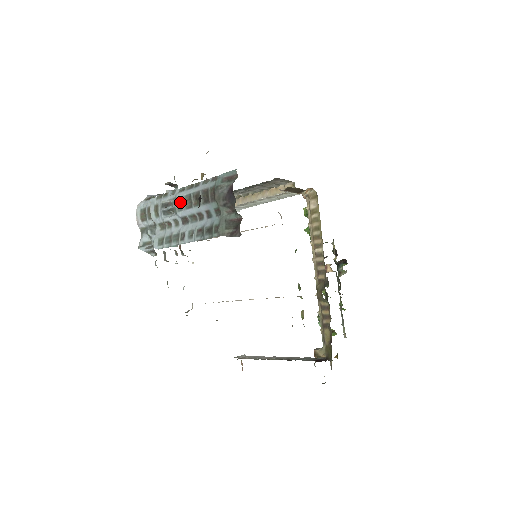
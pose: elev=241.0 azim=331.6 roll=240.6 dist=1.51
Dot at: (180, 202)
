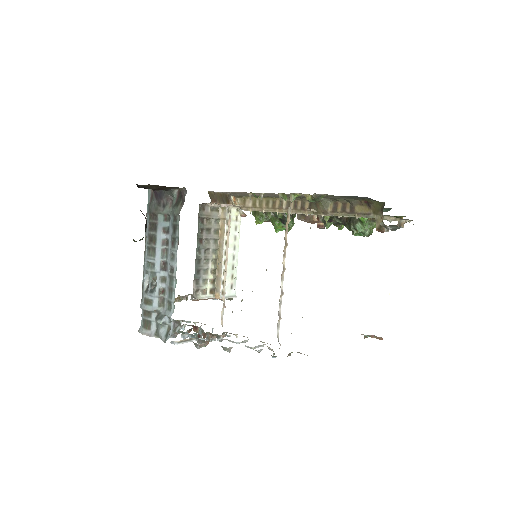
Dot at: (149, 264)
